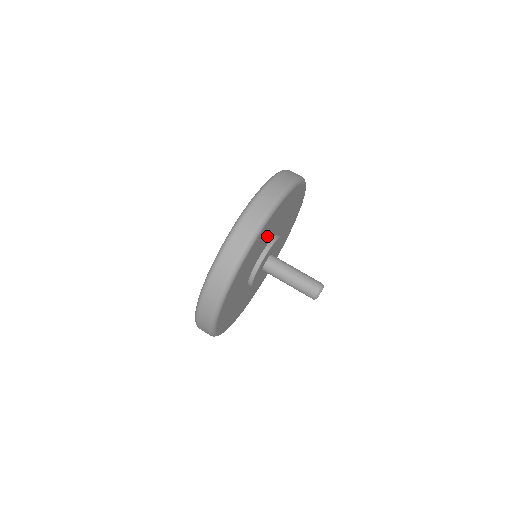
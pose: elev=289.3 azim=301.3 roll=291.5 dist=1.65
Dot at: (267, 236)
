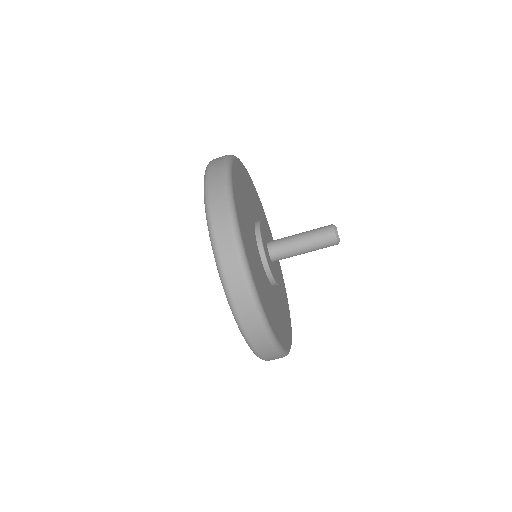
Dot at: (274, 307)
